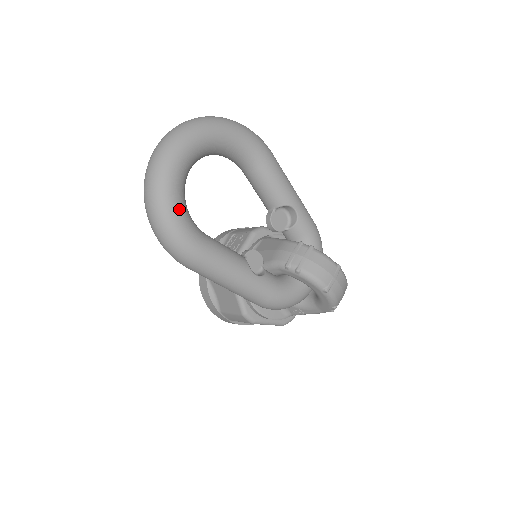
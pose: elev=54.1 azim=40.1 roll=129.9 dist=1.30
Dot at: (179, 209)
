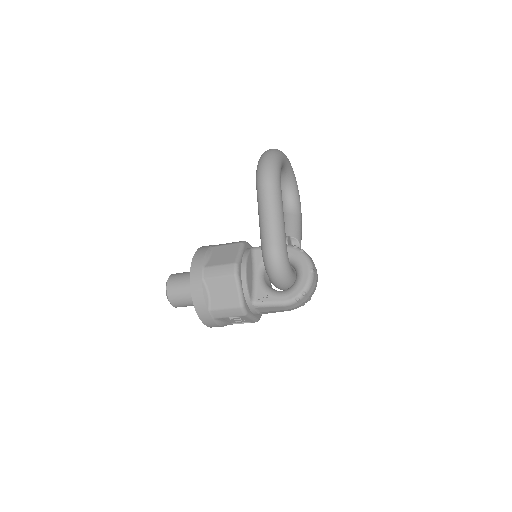
Dot at: (282, 164)
